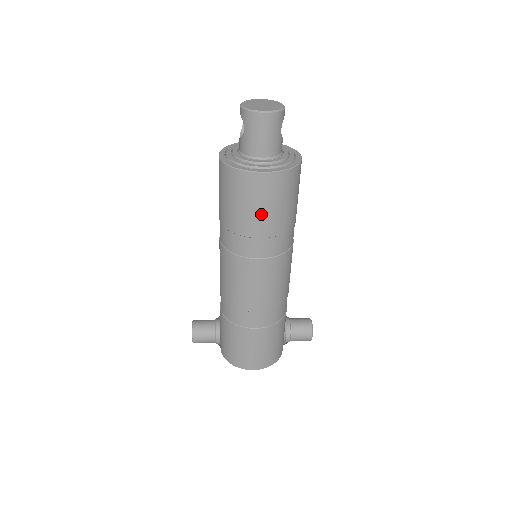
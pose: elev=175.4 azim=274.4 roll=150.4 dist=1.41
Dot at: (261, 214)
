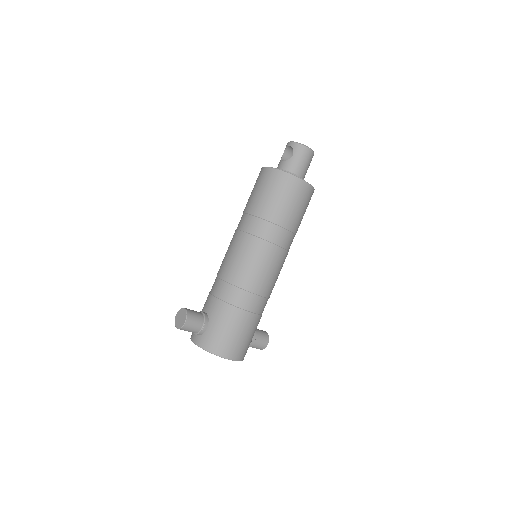
Dot at: (294, 211)
